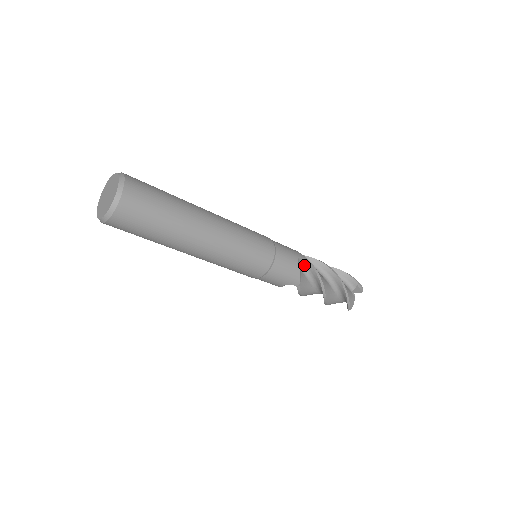
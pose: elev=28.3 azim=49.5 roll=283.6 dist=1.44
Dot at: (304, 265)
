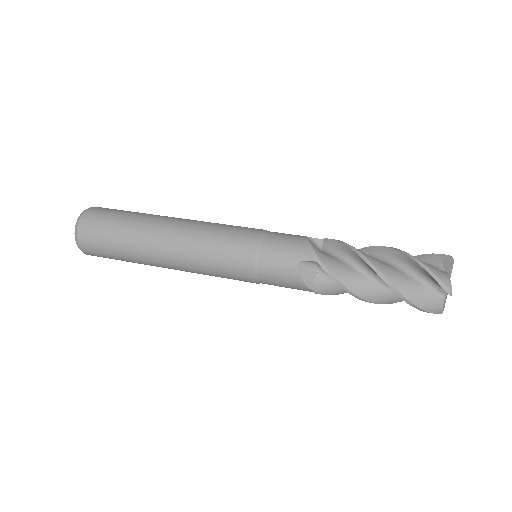
Dot at: (320, 266)
